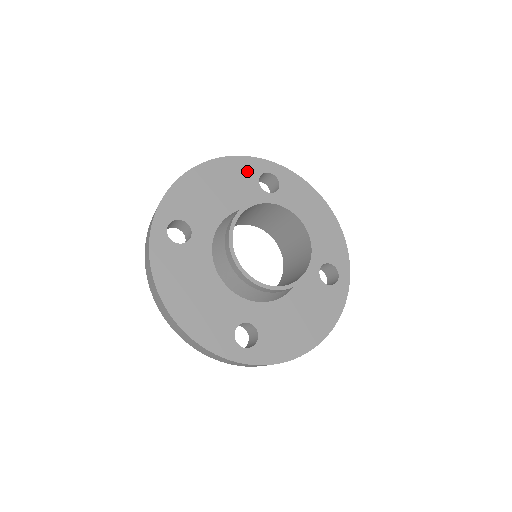
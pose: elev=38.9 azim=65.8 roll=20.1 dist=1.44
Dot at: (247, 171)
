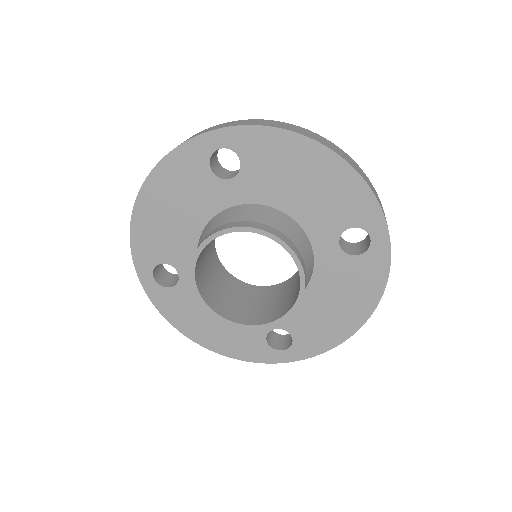
Dot at: (191, 166)
